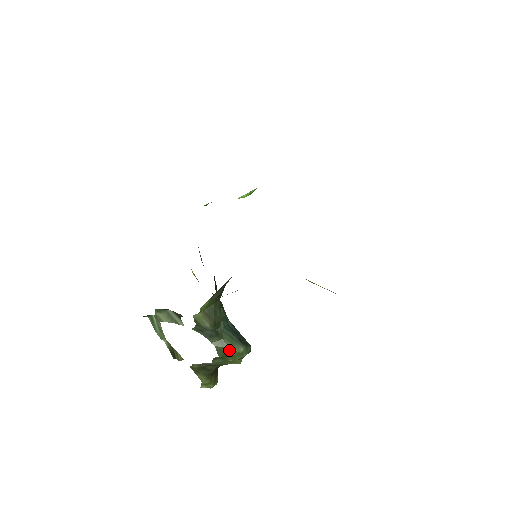
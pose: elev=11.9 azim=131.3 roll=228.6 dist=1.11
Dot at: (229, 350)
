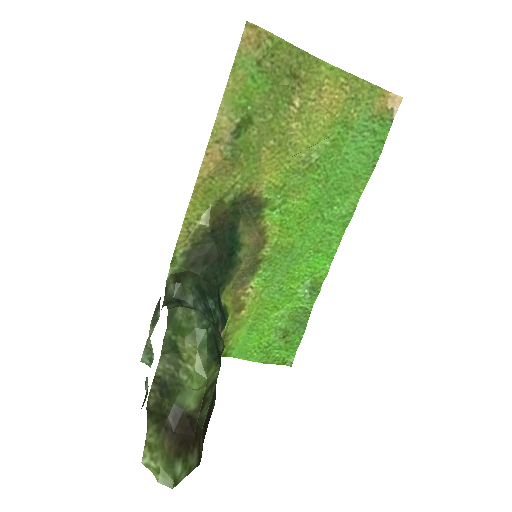
Dot at: (179, 312)
